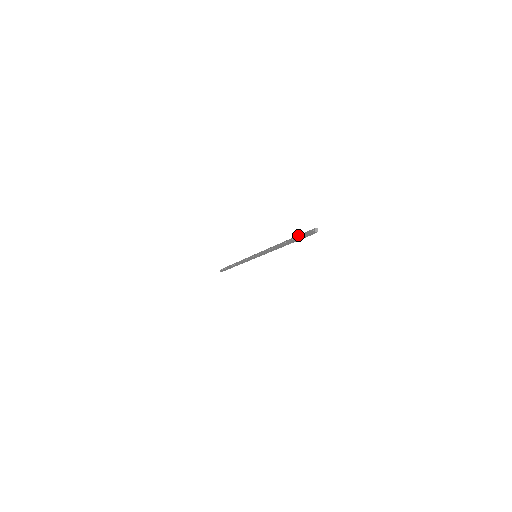
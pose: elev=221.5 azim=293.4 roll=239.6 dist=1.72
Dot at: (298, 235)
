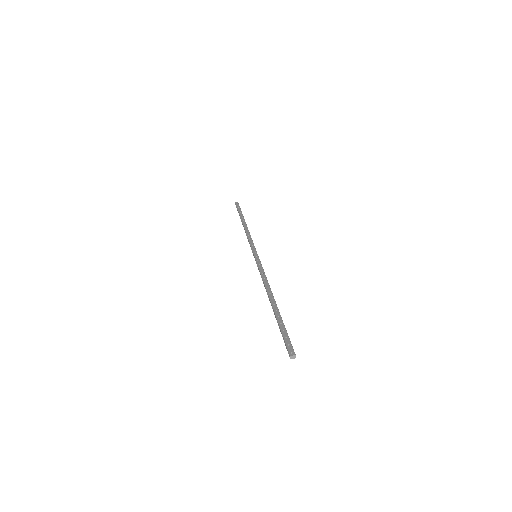
Dot at: (284, 325)
